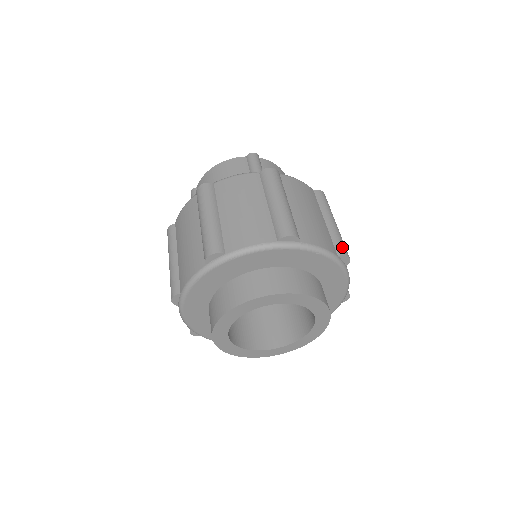
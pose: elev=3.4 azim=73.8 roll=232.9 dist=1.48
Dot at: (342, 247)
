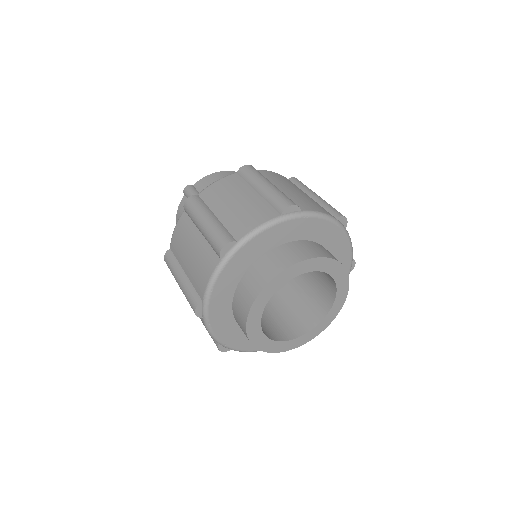
Dot at: occluded
